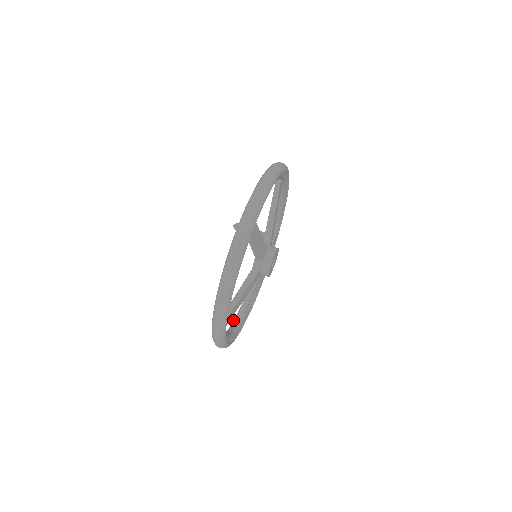
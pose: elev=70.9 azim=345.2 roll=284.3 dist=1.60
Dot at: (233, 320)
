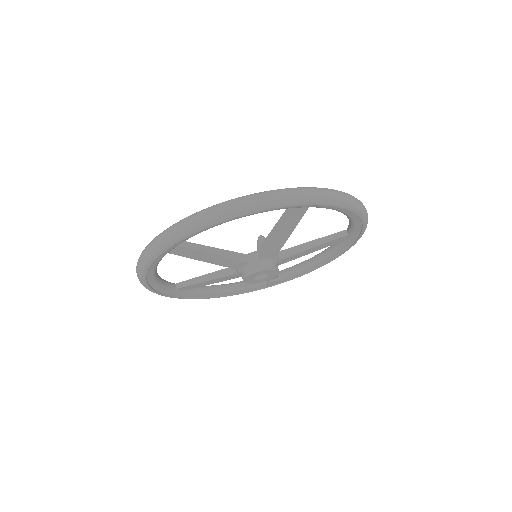
Dot at: occluded
